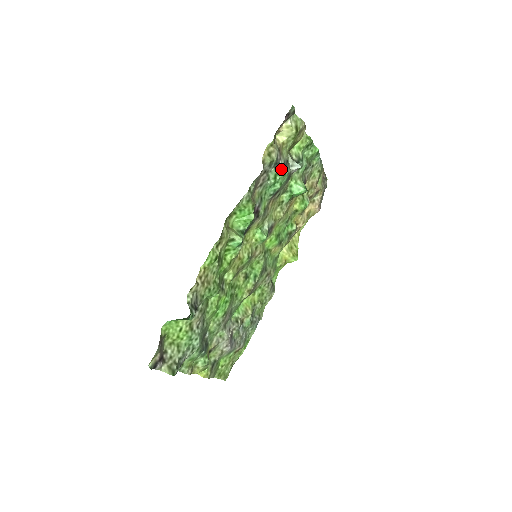
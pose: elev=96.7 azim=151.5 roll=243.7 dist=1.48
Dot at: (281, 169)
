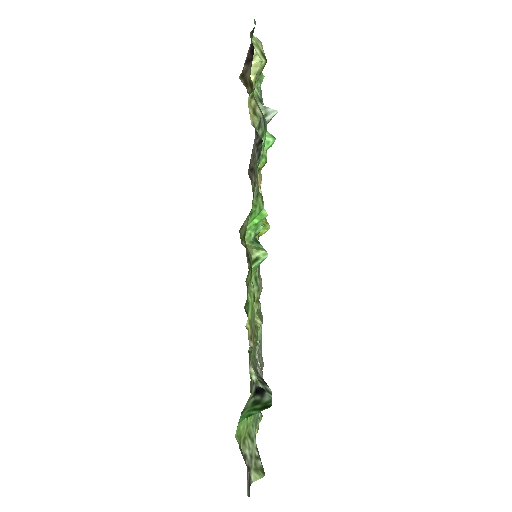
Dot at: (263, 126)
